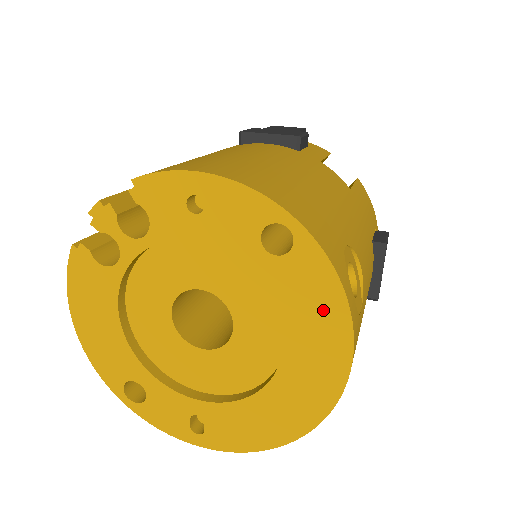
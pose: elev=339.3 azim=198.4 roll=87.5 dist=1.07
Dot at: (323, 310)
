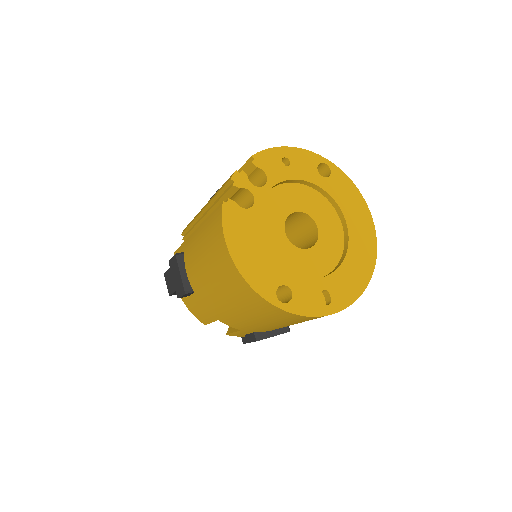
Dot at: (353, 197)
